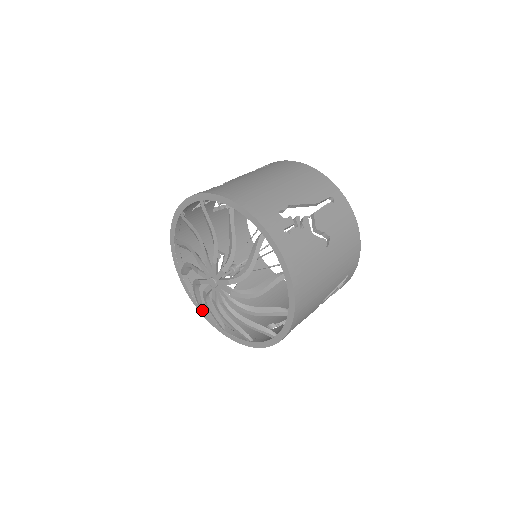
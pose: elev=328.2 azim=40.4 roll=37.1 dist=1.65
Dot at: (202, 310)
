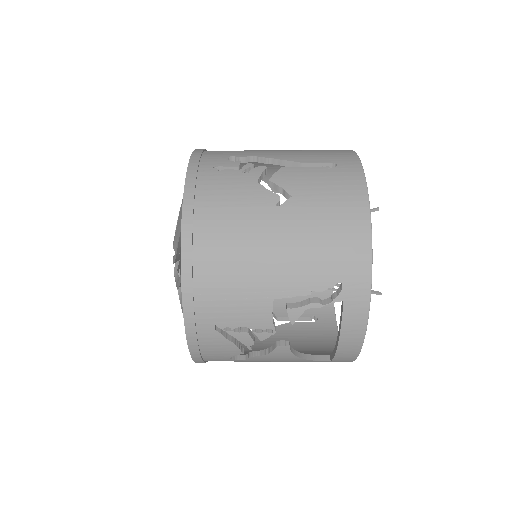
Dot at: occluded
